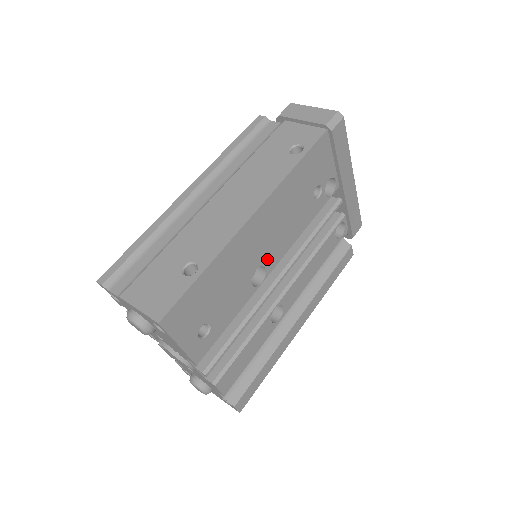
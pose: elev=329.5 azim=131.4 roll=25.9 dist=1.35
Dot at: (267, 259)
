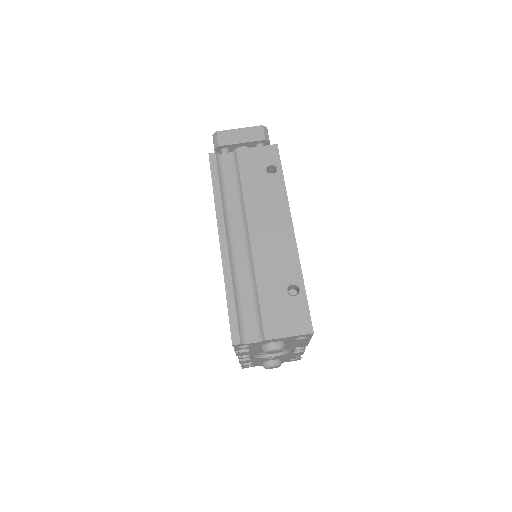
Dot at: occluded
